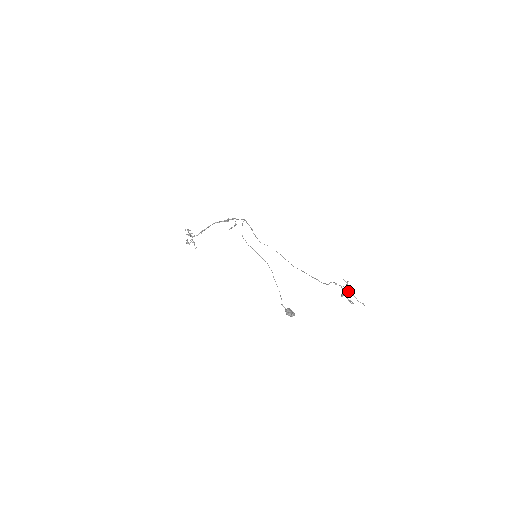
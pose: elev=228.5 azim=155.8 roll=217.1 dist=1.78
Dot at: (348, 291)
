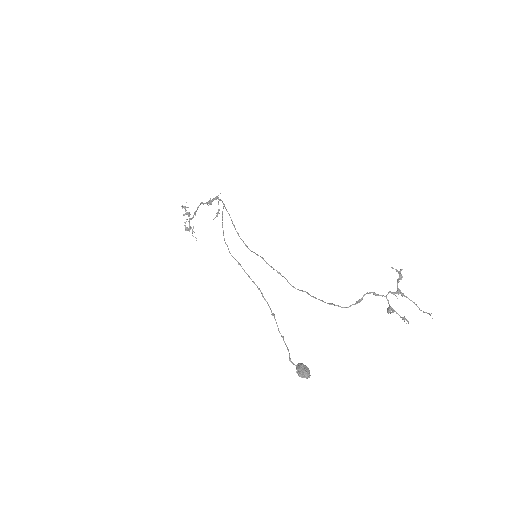
Dot at: occluded
